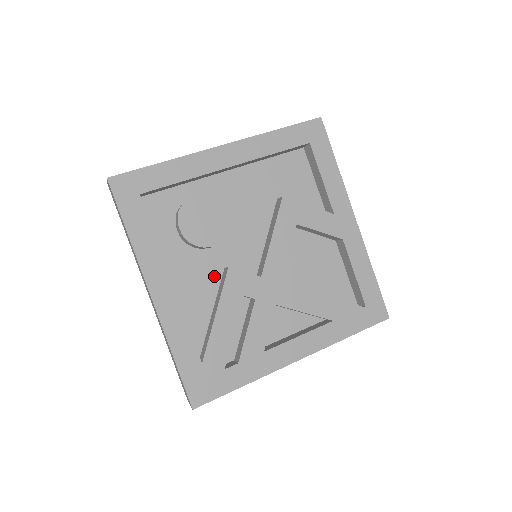
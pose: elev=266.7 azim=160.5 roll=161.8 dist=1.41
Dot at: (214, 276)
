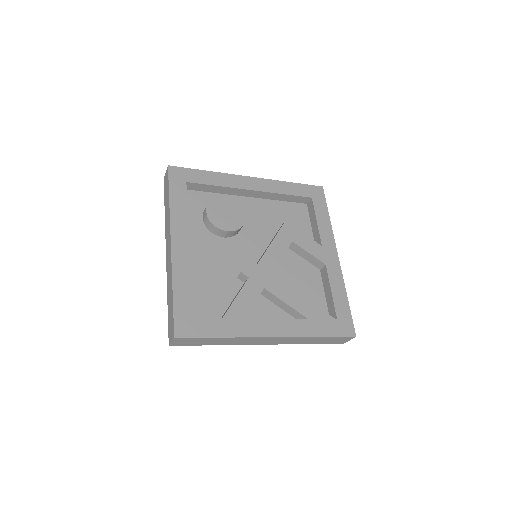
Dot at: (220, 257)
